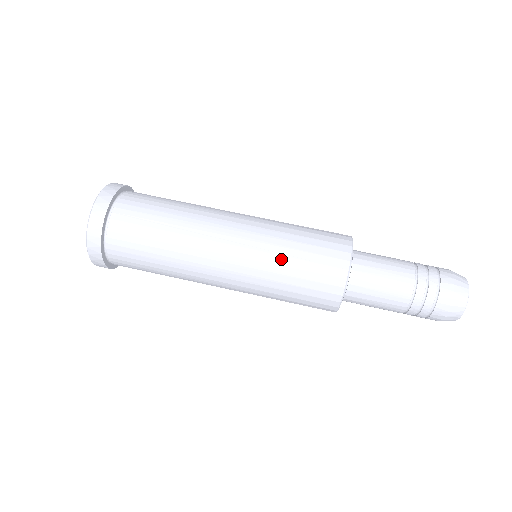
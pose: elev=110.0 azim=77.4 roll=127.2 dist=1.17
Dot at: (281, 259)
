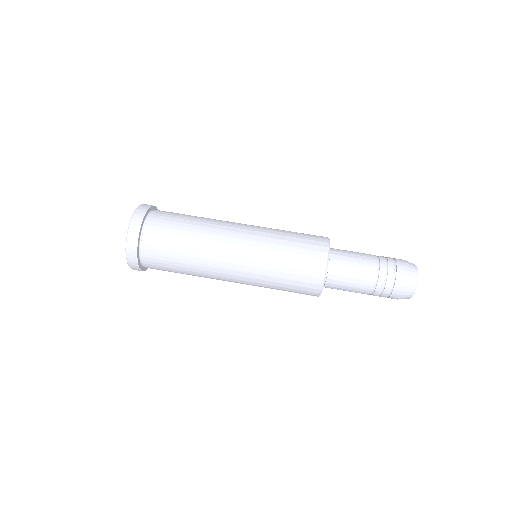
Dot at: (273, 273)
